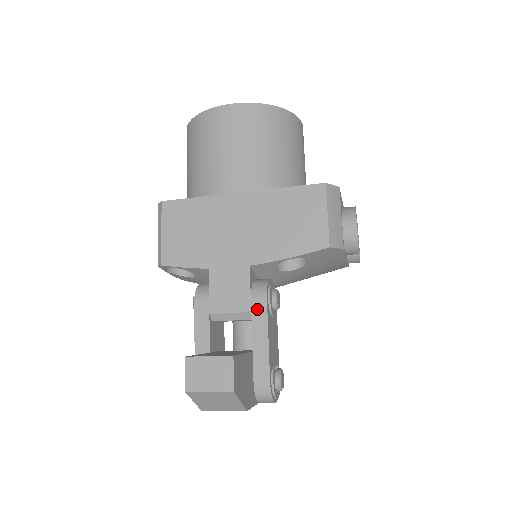
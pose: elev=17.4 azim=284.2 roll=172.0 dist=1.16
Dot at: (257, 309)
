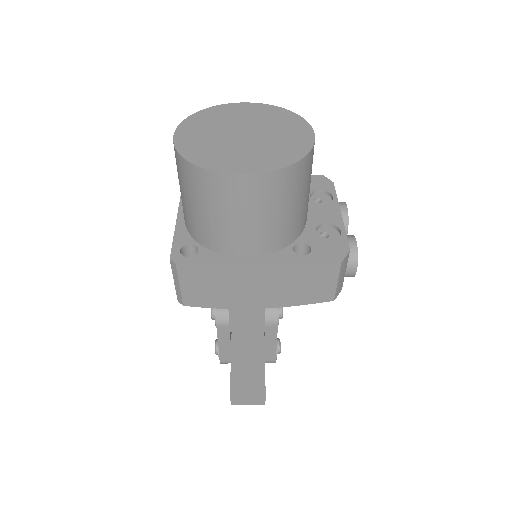
Dot at: (269, 330)
